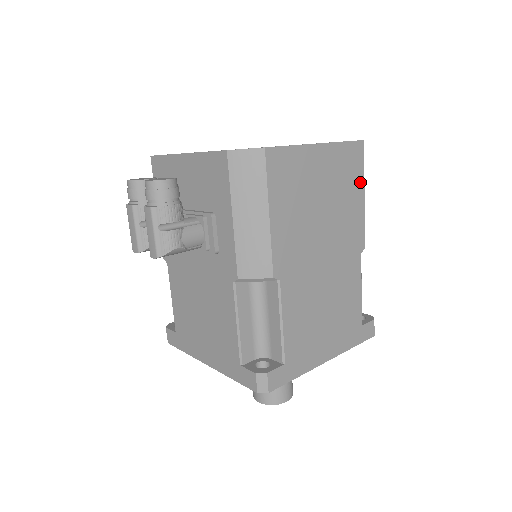
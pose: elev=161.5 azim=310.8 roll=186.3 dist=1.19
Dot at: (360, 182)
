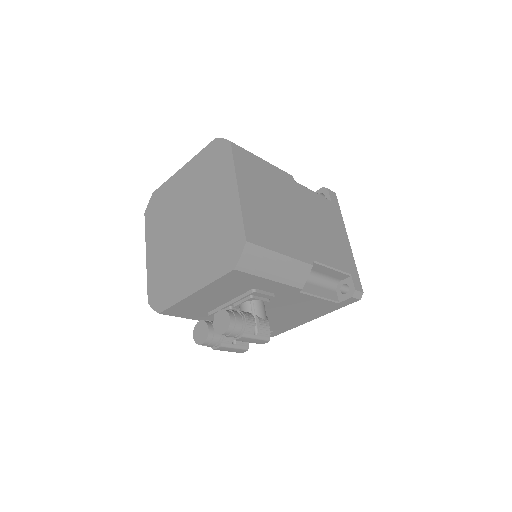
Dot at: (256, 160)
